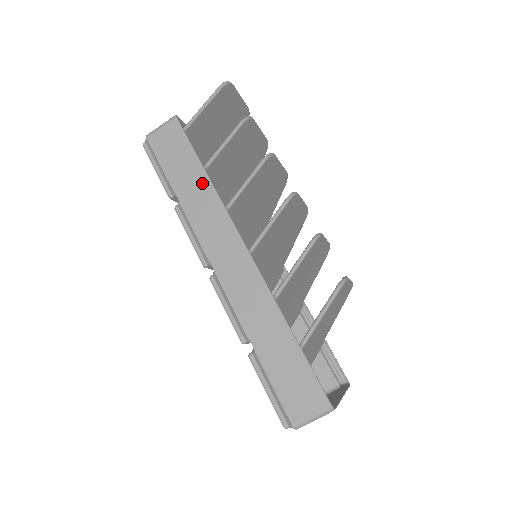
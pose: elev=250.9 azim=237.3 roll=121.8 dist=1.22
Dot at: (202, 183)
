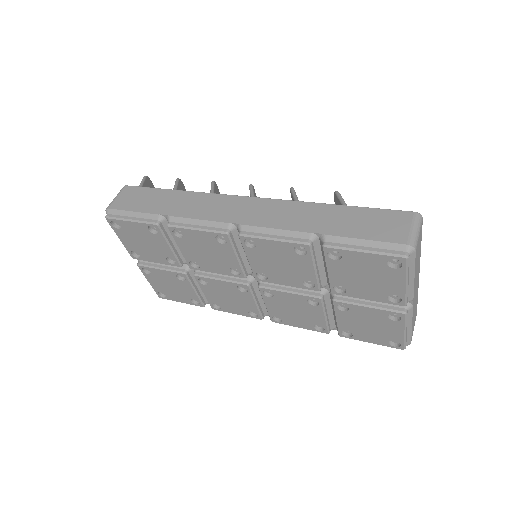
Dot at: (180, 196)
